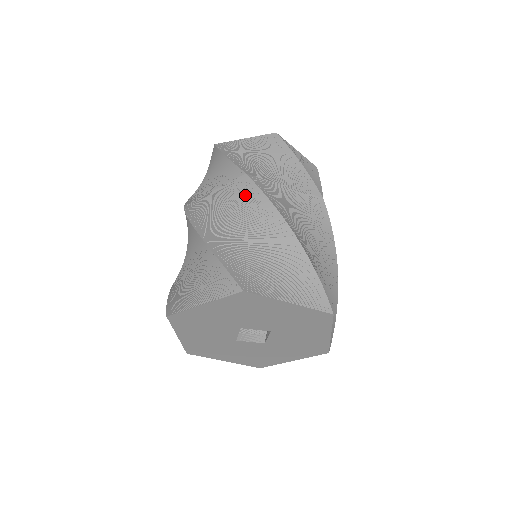
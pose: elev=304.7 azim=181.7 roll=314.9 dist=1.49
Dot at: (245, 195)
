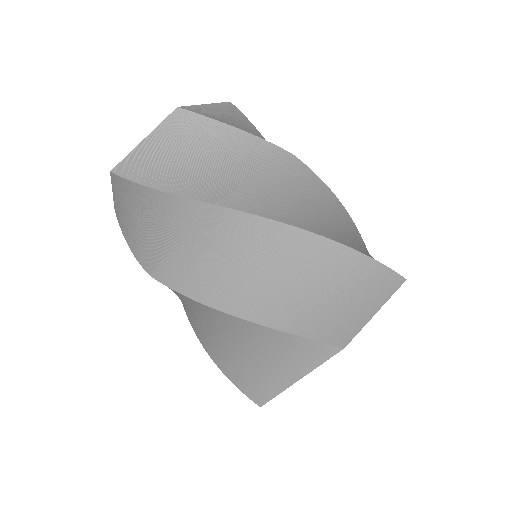
Dot at: (174, 292)
